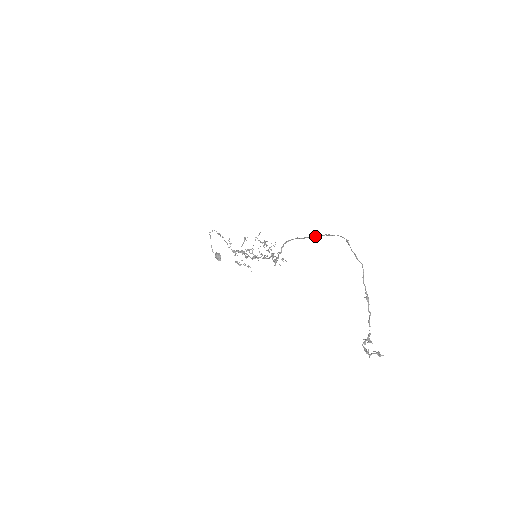
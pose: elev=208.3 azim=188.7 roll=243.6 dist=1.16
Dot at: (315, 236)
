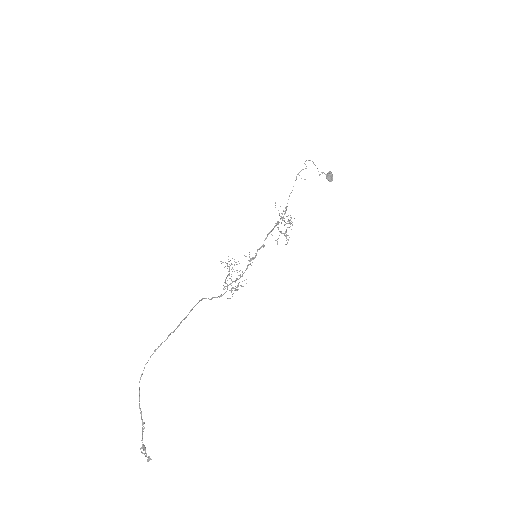
Dot at: occluded
